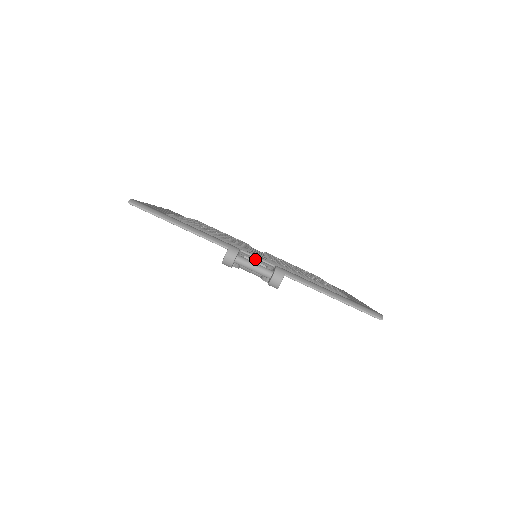
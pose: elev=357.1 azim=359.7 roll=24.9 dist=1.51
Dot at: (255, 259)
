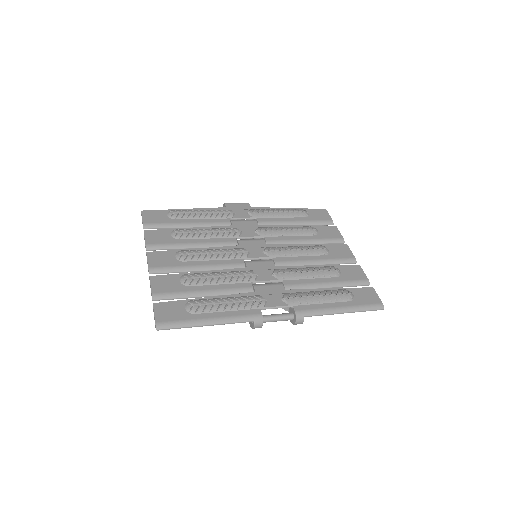
Dot at: (273, 304)
